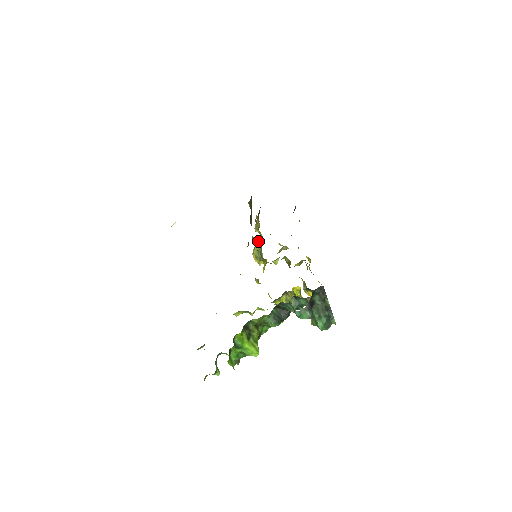
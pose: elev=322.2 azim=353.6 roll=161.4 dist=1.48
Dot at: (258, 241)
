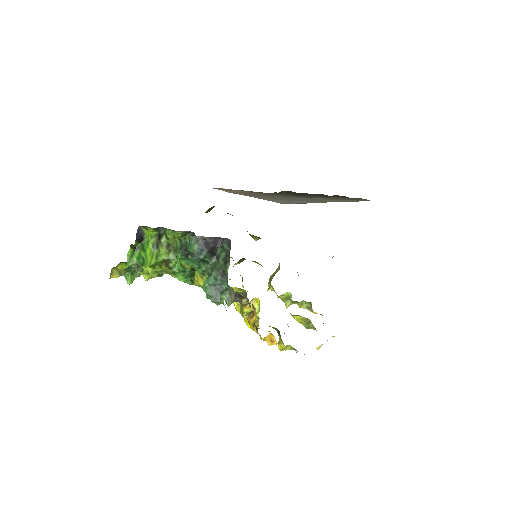
Dot at: occluded
